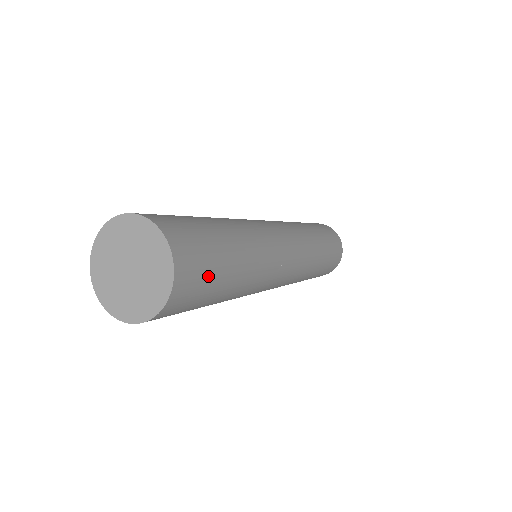
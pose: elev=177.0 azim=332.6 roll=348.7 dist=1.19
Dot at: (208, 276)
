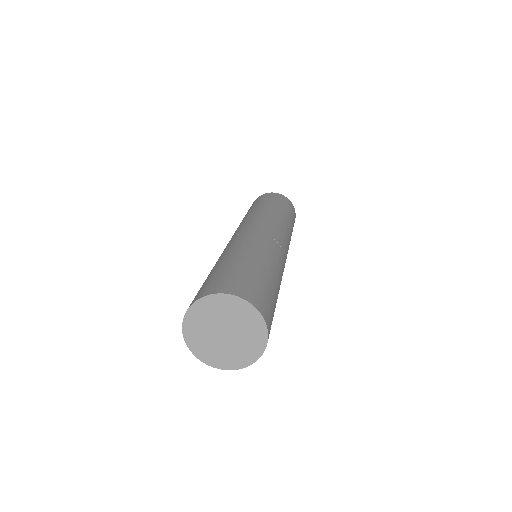
Dot at: (265, 291)
